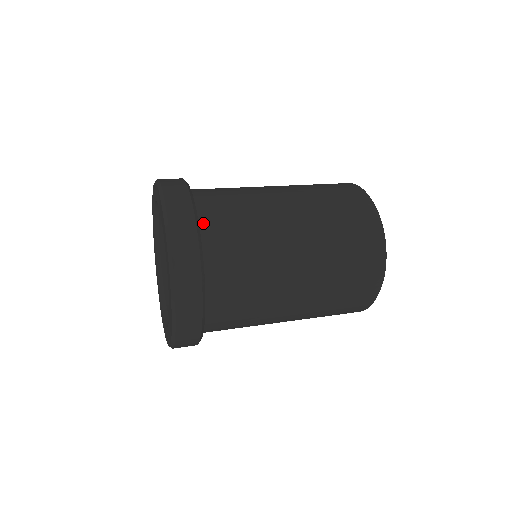
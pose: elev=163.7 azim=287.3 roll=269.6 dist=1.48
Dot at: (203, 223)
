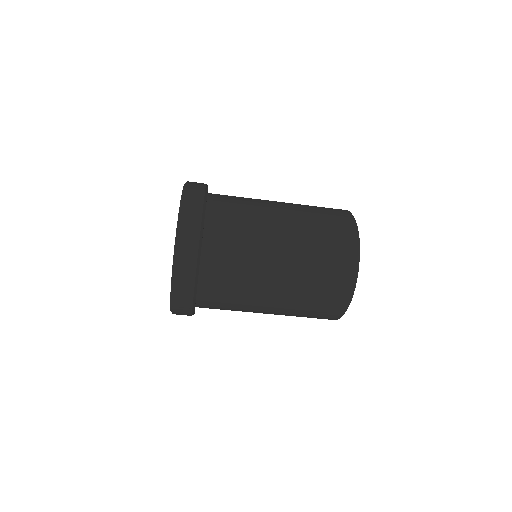
Dot at: occluded
